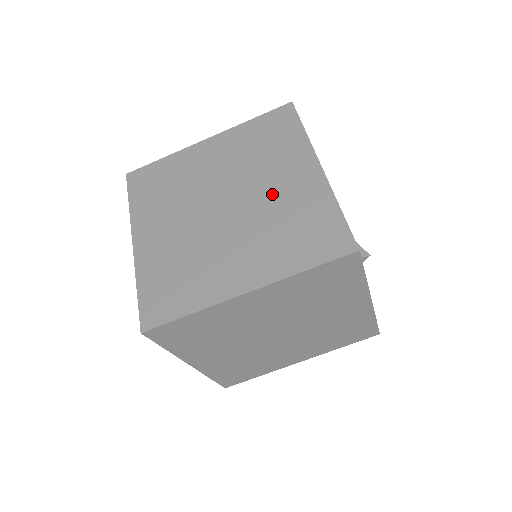
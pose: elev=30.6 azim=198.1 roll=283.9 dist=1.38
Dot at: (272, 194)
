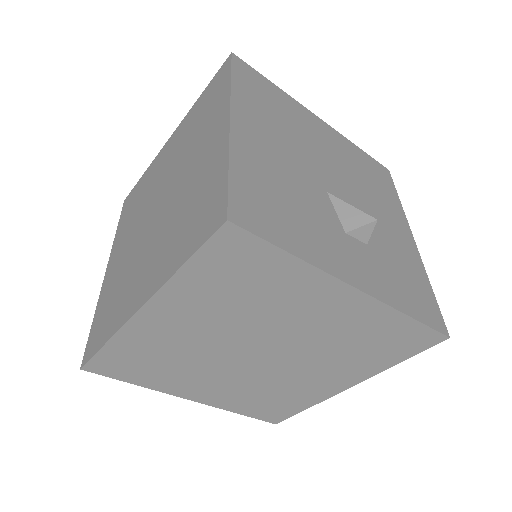
Dot at: (188, 176)
